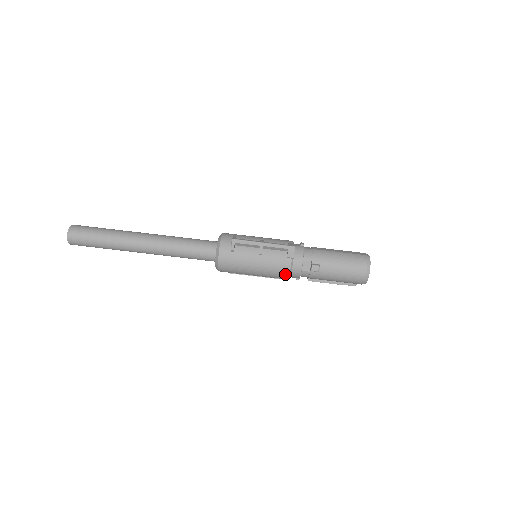
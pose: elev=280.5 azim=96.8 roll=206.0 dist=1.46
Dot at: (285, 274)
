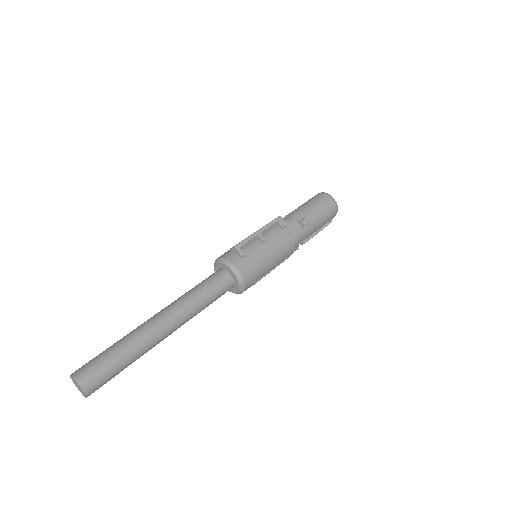
Dot at: (291, 244)
